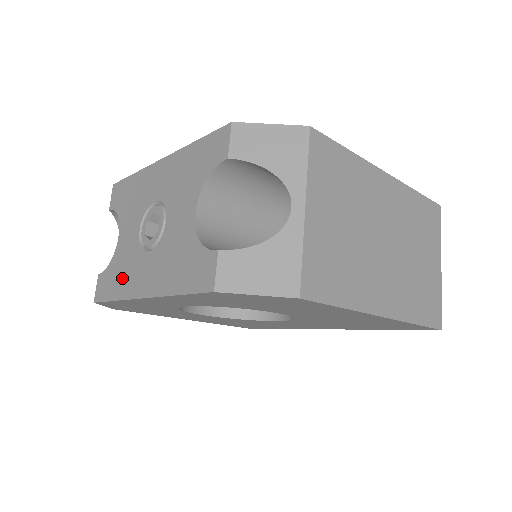
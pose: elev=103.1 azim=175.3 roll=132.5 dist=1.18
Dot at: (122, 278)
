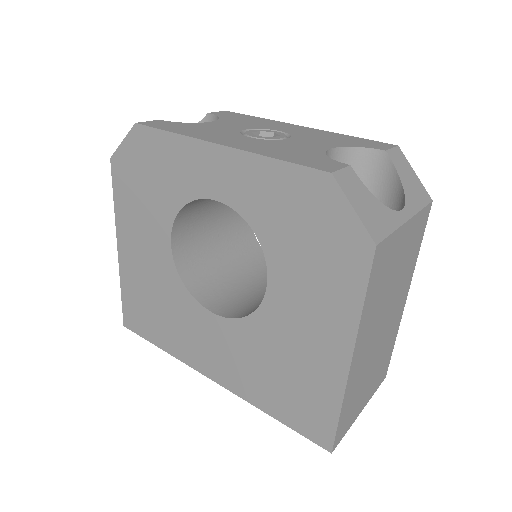
Dot at: (198, 131)
